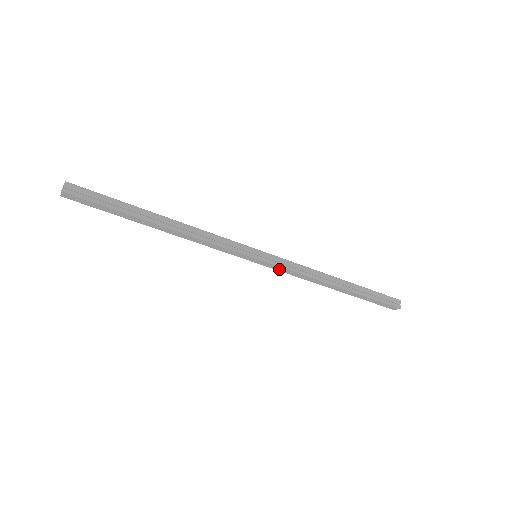
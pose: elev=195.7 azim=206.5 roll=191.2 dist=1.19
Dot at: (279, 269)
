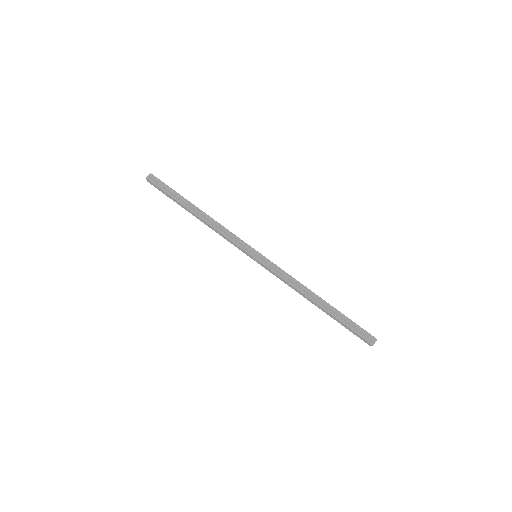
Dot at: (271, 272)
